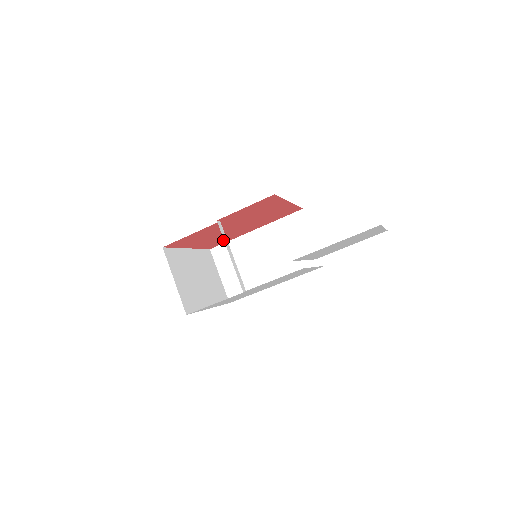
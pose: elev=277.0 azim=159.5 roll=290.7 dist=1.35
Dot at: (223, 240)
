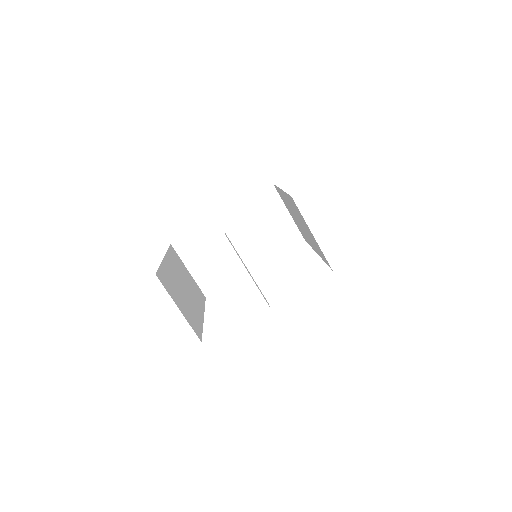
Dot at: occluded
